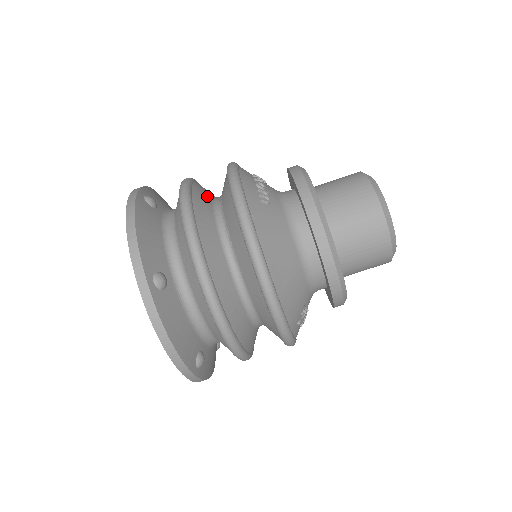
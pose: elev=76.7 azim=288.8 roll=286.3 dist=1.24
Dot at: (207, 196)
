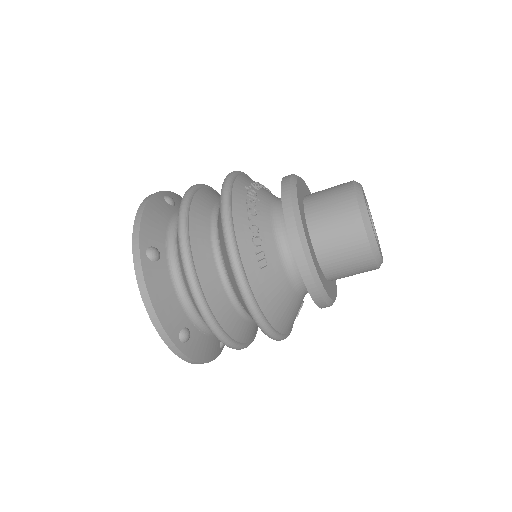
Dot at: (205, 241)
